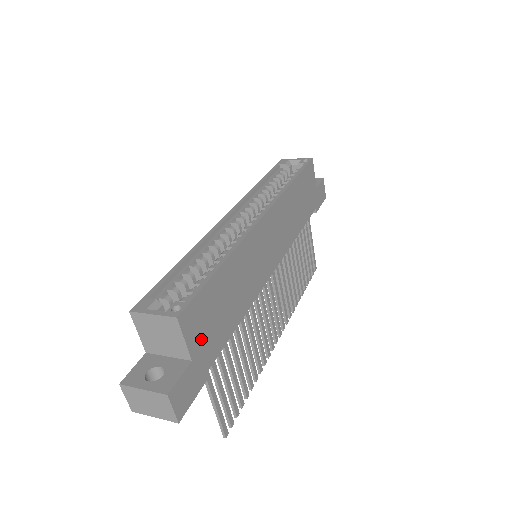
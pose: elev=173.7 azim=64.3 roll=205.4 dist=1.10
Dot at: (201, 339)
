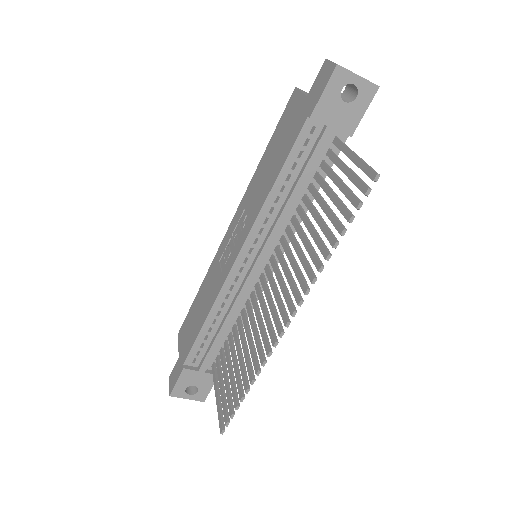
Dot at: occluded
